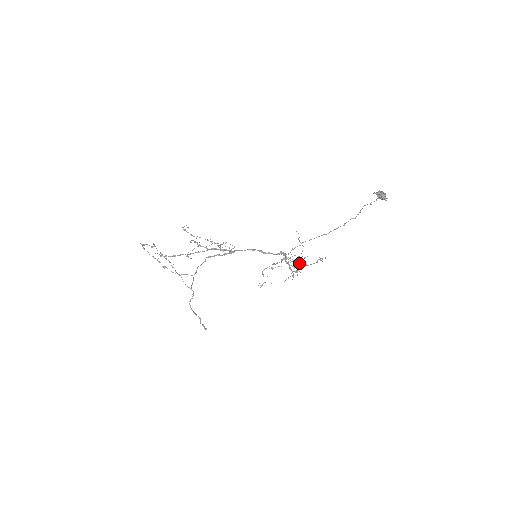
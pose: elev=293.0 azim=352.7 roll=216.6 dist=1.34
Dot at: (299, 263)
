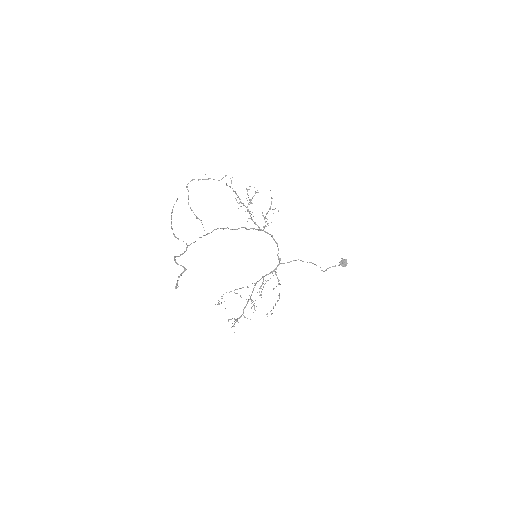
Dot at: occluded
